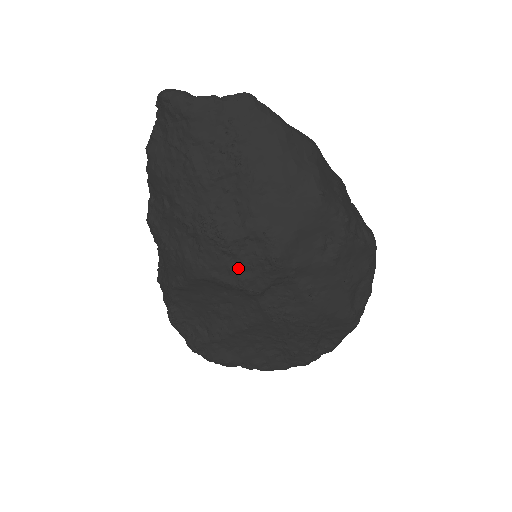
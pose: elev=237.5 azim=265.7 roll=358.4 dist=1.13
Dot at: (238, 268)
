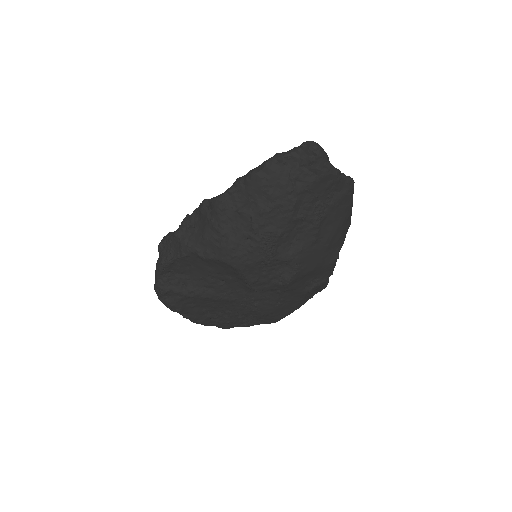
Dot at: (261, 273)
